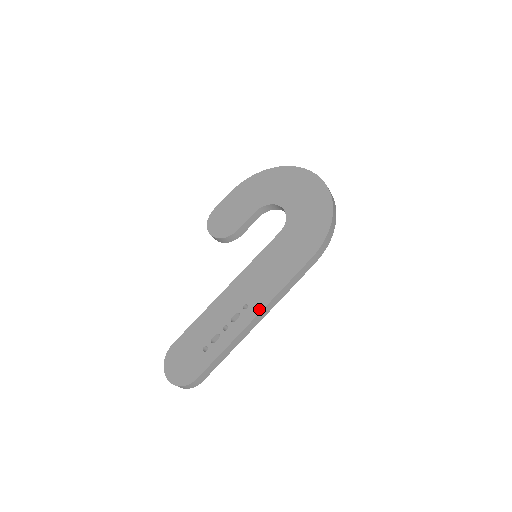
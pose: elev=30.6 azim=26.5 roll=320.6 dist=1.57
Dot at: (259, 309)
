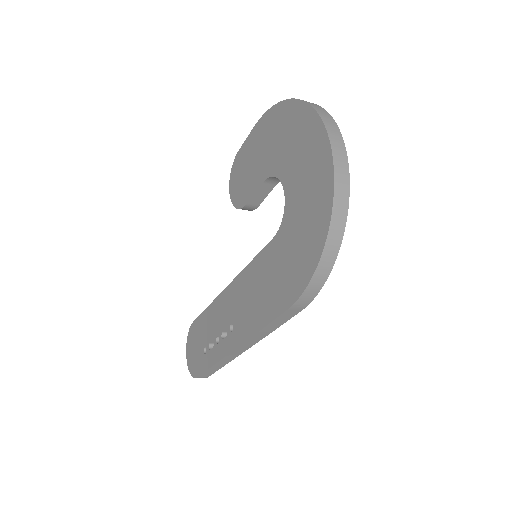
Dot at: (238, 342)
